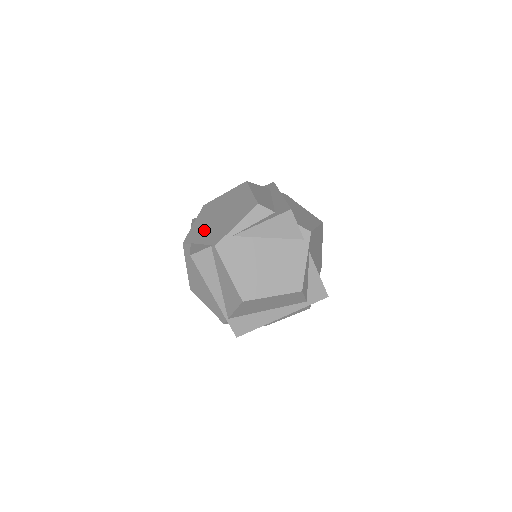
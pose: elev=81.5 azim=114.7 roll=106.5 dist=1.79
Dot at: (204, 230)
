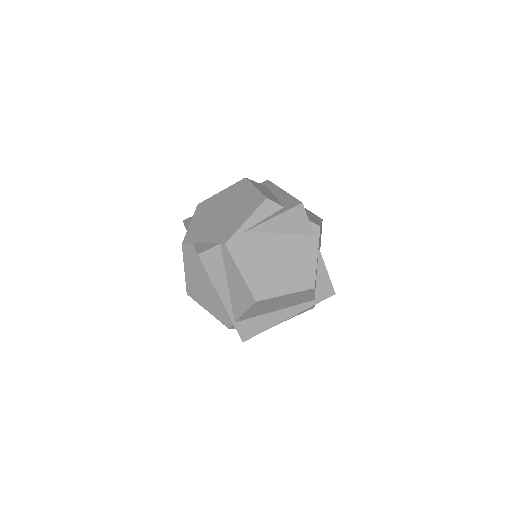
Dot at: (206, 229)
